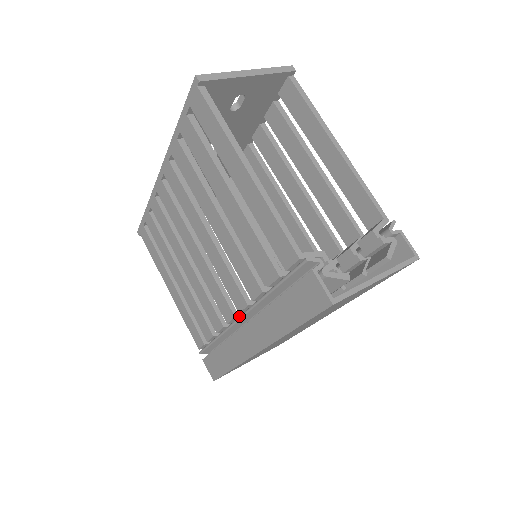
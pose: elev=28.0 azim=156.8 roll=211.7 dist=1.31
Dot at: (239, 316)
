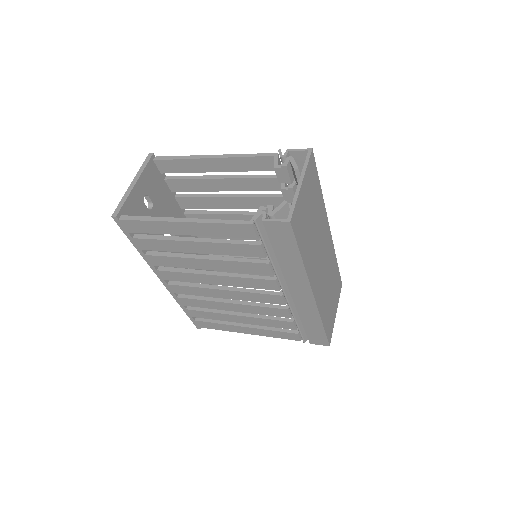
Dot at: occluded
